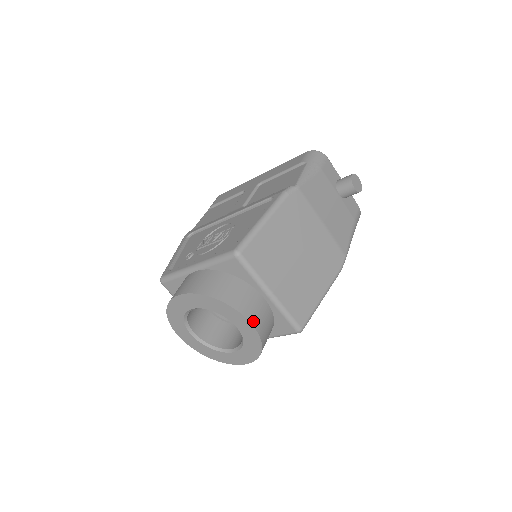
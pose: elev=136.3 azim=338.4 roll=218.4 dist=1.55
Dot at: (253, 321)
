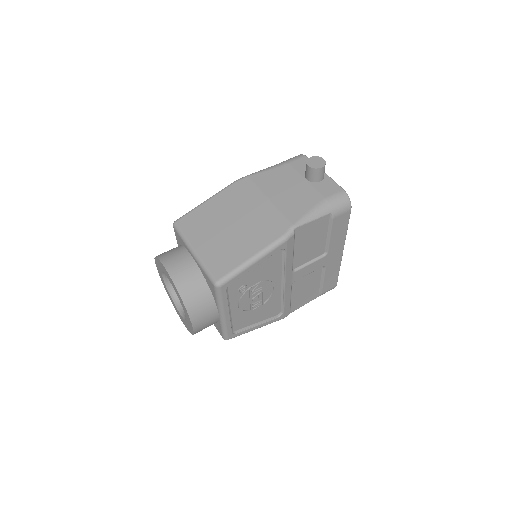
Dot at: (169, 269)
